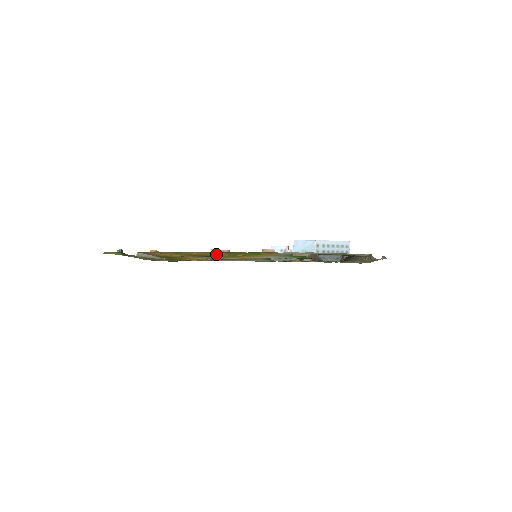
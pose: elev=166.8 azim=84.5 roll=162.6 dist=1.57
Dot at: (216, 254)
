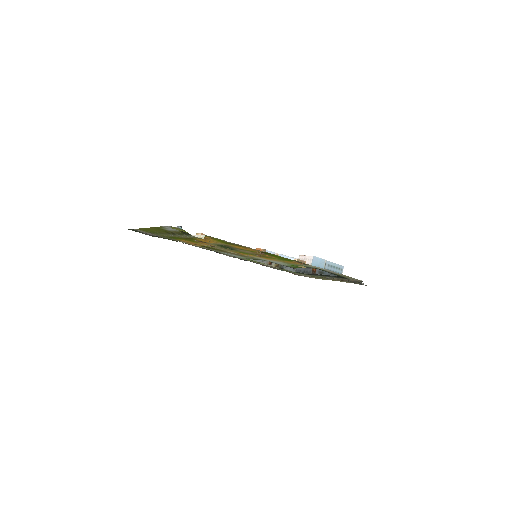
Dot at: (251, 251)
